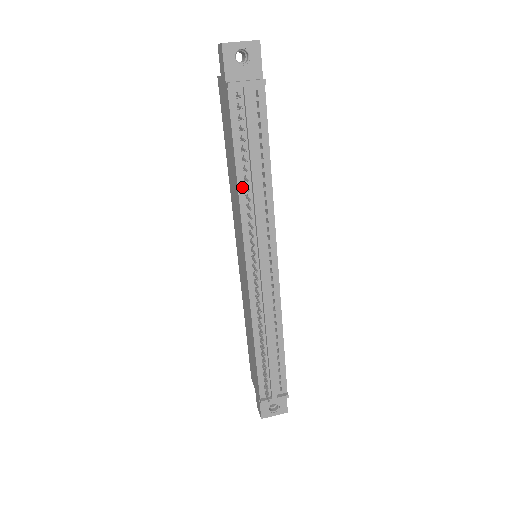
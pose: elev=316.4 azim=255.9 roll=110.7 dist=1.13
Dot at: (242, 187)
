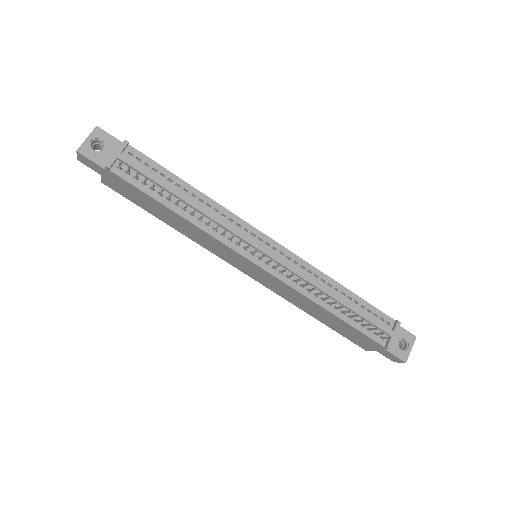
Dot at: (190, 217)
